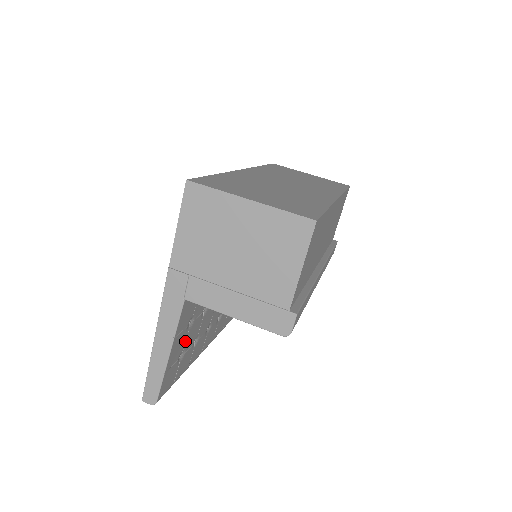
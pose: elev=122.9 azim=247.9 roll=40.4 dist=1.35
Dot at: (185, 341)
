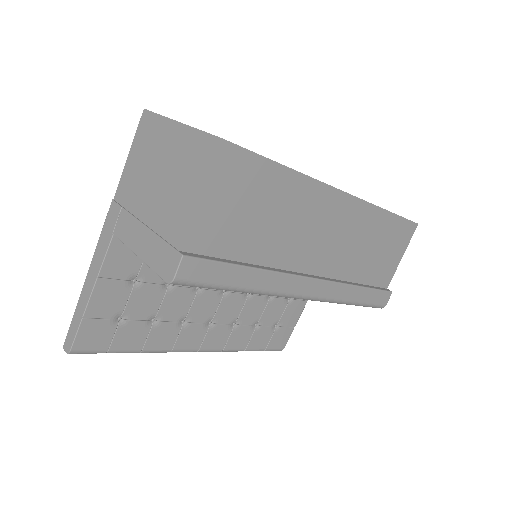
Dot at: (126, 301)
